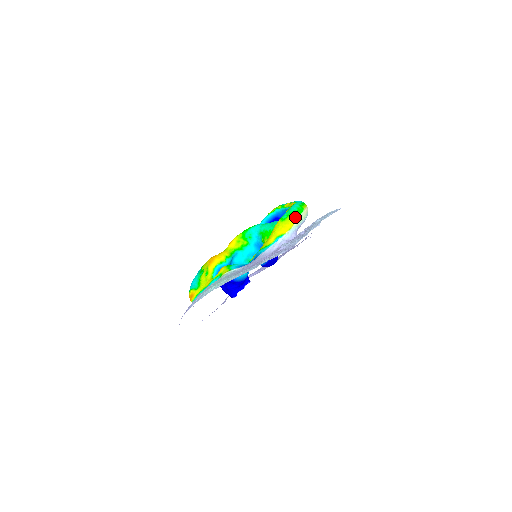
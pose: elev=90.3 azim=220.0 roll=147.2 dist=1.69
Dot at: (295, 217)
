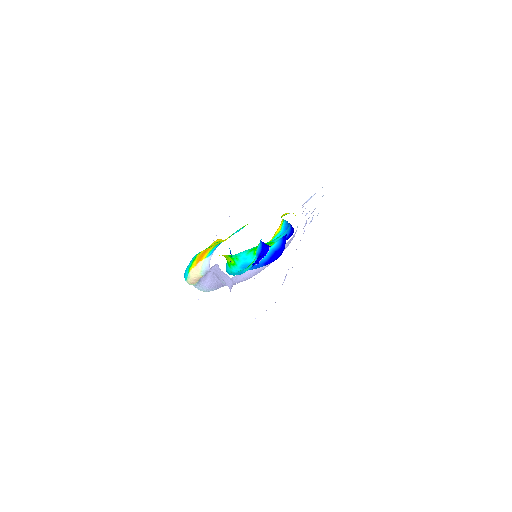
Dot at: occluded
